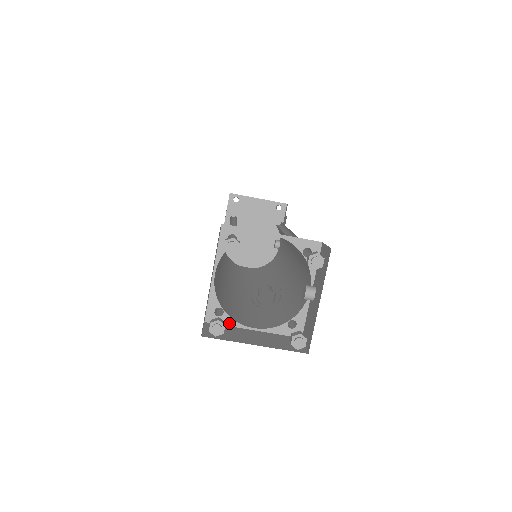
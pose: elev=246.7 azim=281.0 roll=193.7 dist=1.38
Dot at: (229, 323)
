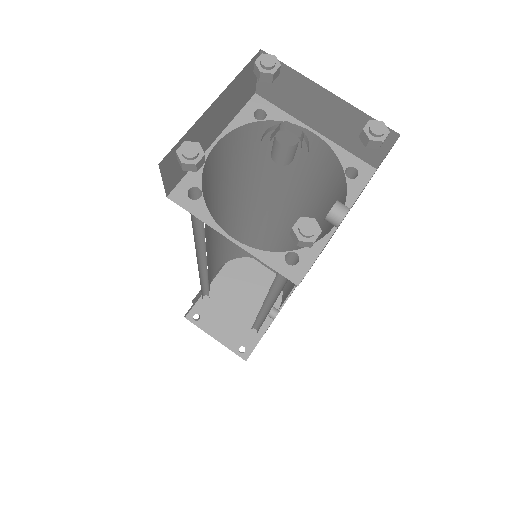
Dot at: (201, 215)
